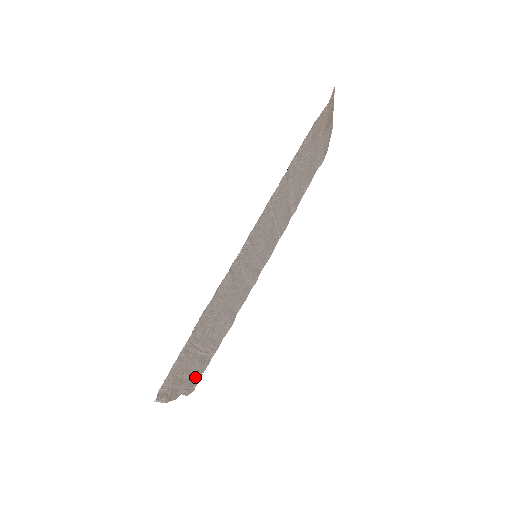
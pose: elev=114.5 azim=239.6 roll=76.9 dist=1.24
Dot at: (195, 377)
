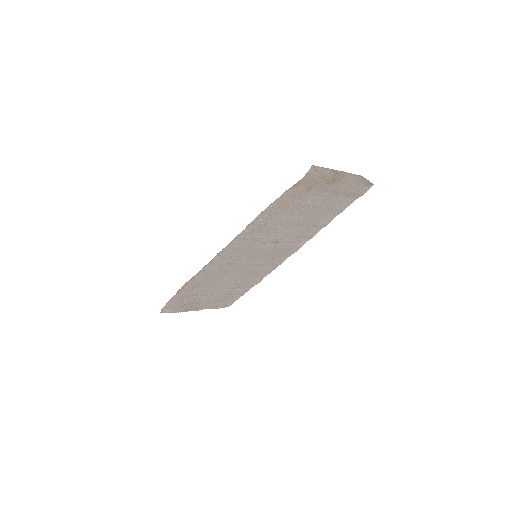
Dot at: (222, 302)
